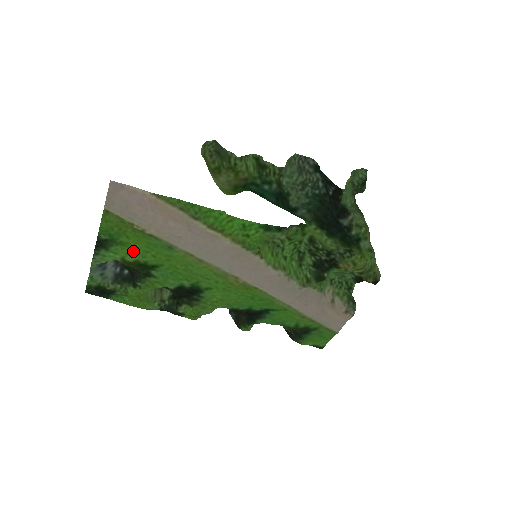
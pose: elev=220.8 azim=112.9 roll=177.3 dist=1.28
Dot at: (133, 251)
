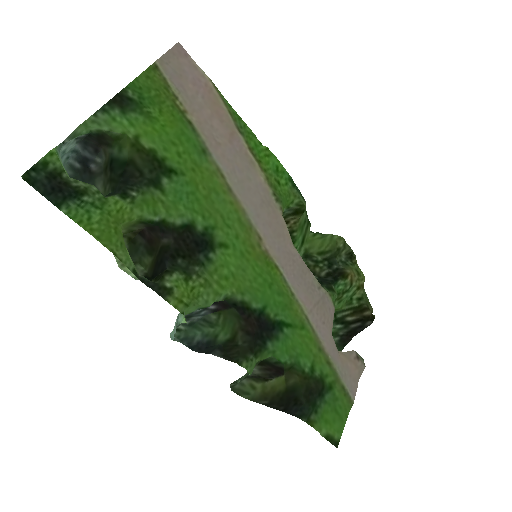
Dot at: (156, 134)
